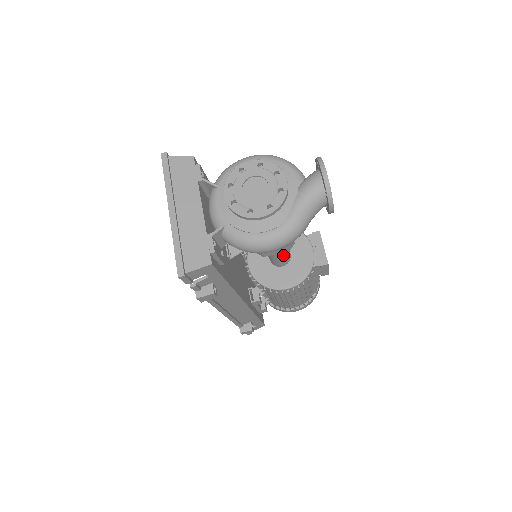
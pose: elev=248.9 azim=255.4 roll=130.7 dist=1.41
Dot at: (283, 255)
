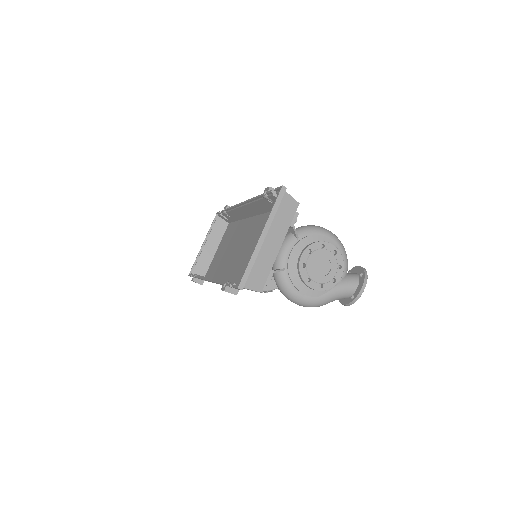
Dot at: occluded
